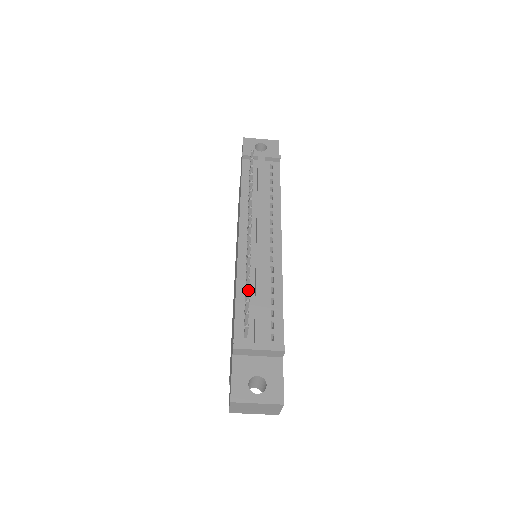
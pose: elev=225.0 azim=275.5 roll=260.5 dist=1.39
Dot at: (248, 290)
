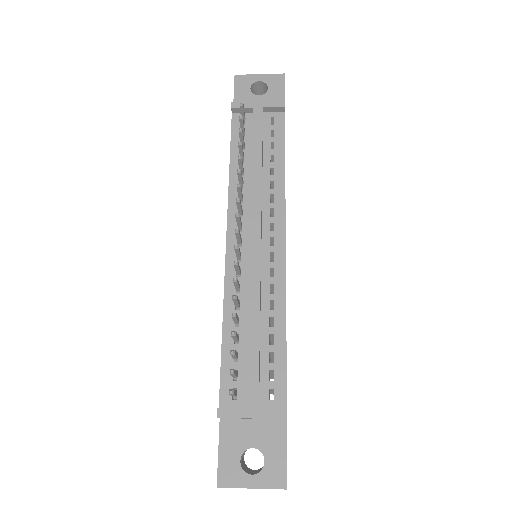
Dot at: (233, 335)
